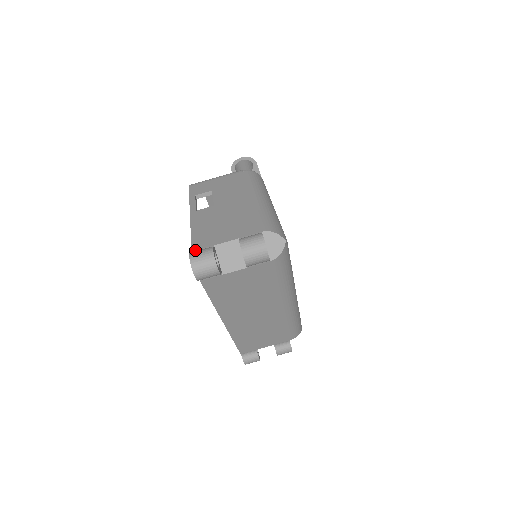
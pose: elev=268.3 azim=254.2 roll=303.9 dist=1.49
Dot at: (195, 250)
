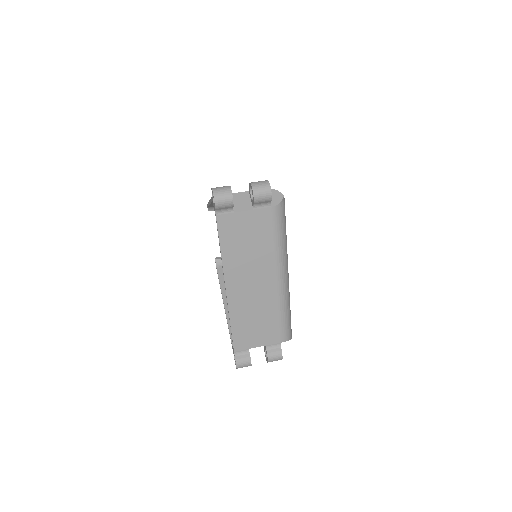
Dot at: occluded
